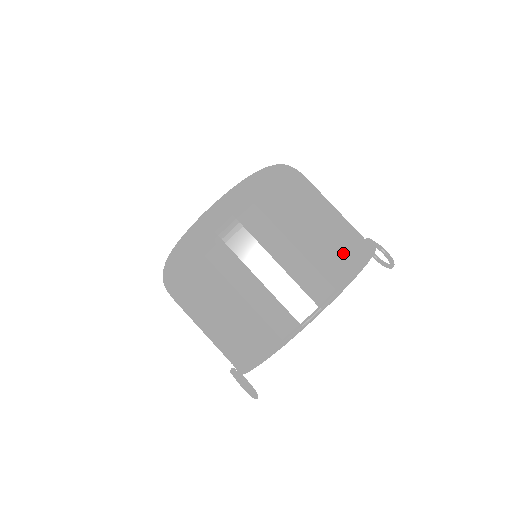
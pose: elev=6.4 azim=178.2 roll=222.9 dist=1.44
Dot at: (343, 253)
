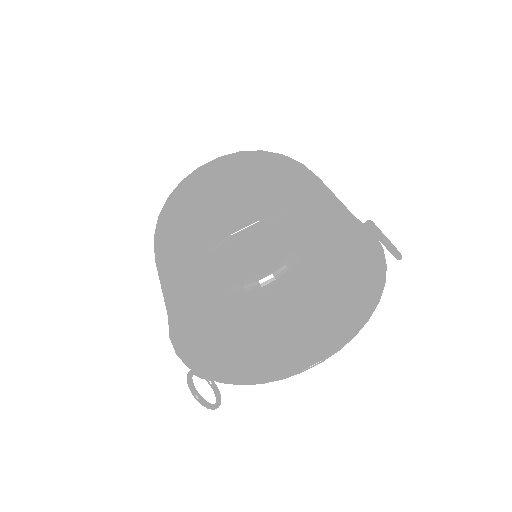
Dot at: (264, 203)
